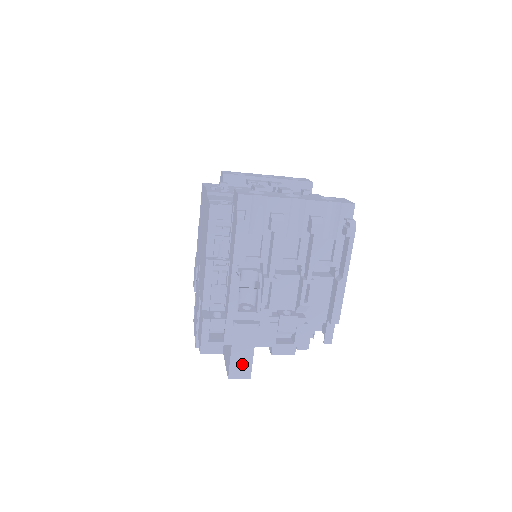
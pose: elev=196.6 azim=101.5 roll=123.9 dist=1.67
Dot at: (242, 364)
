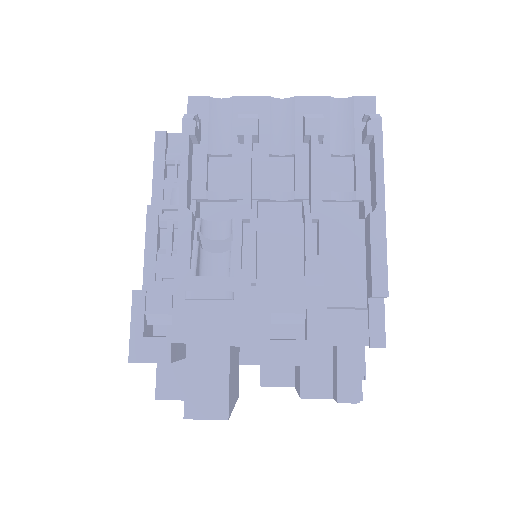
Dot at: (209, 385)
